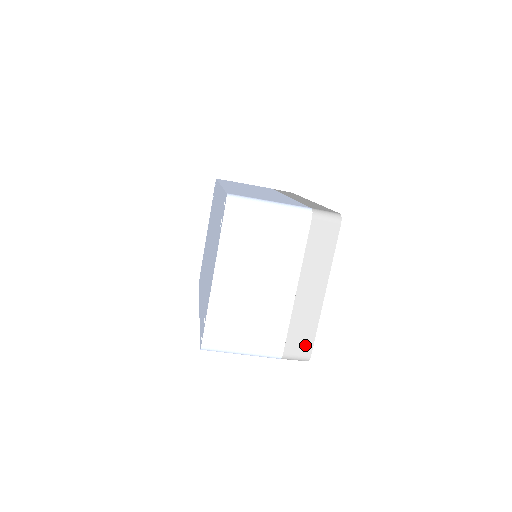
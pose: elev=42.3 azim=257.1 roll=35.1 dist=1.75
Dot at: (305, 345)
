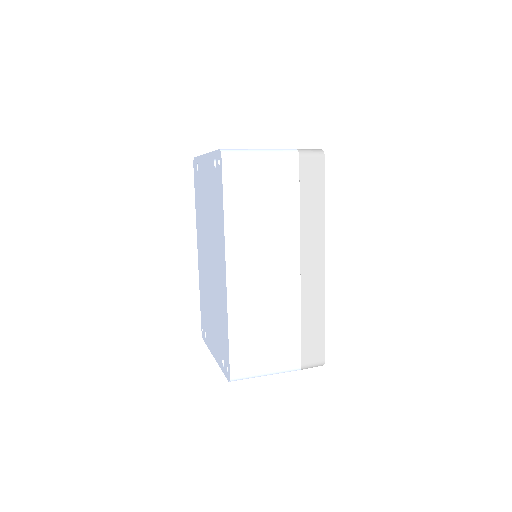
Dot at: occluded
